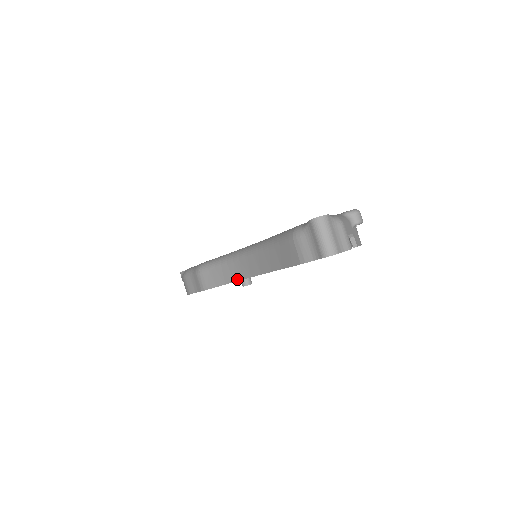
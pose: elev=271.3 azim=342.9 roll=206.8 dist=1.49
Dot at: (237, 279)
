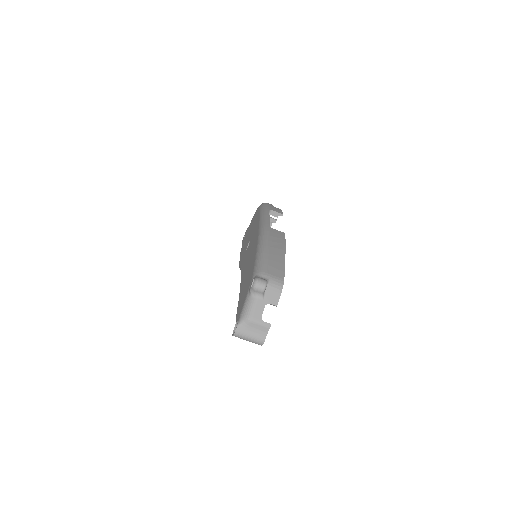
Dot at: occluded
